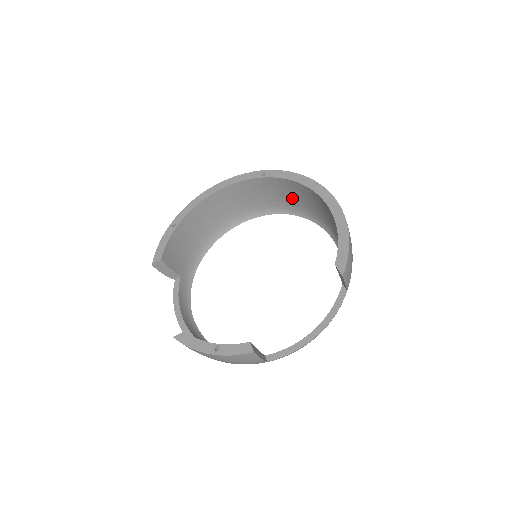
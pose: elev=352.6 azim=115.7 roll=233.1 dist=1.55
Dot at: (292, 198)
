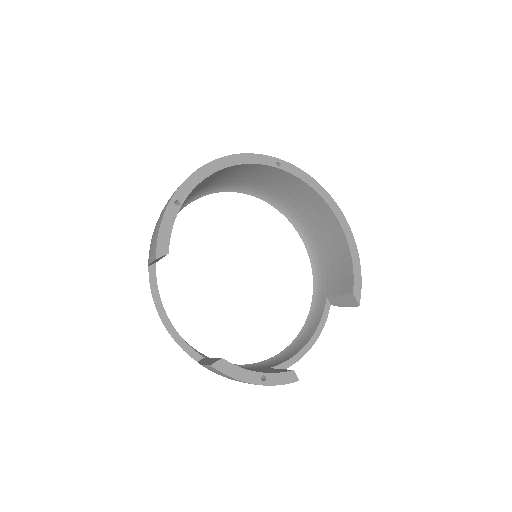
Dot at: (281, 190)
